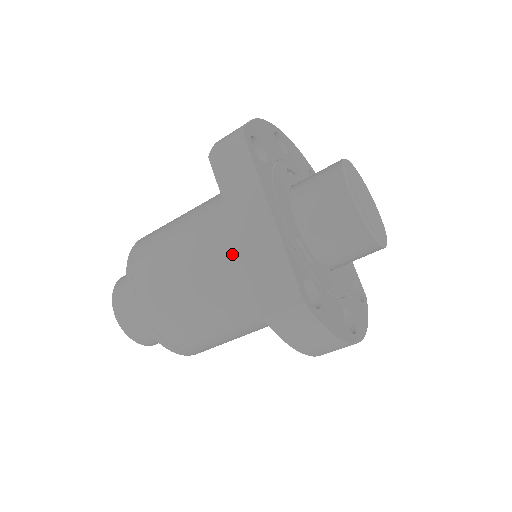
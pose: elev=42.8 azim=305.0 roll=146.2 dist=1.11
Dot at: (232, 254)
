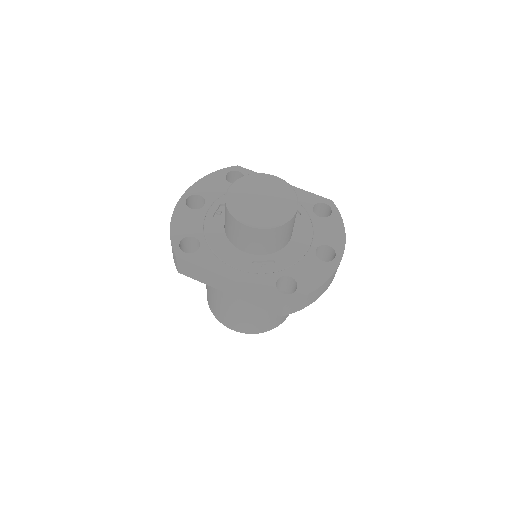
Dot at: occluded
